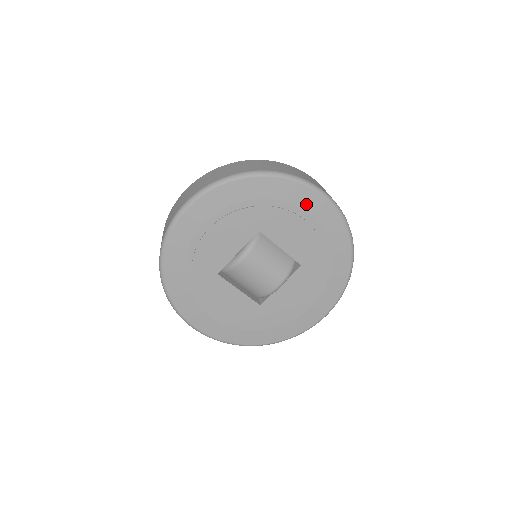
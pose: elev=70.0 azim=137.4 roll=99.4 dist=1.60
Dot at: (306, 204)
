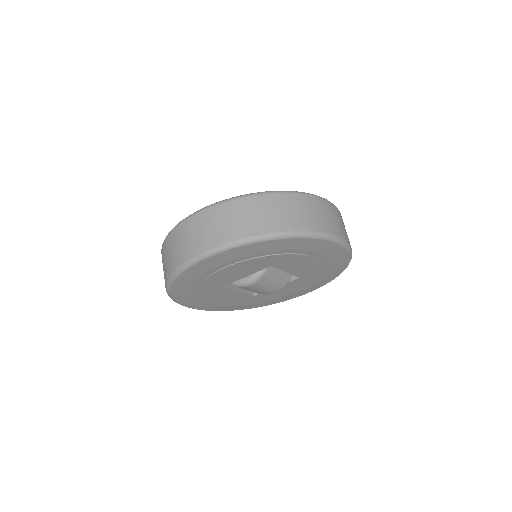
Dot at: (322, 250)
